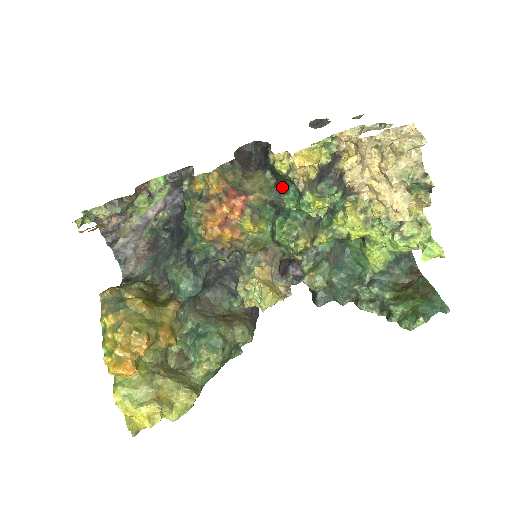
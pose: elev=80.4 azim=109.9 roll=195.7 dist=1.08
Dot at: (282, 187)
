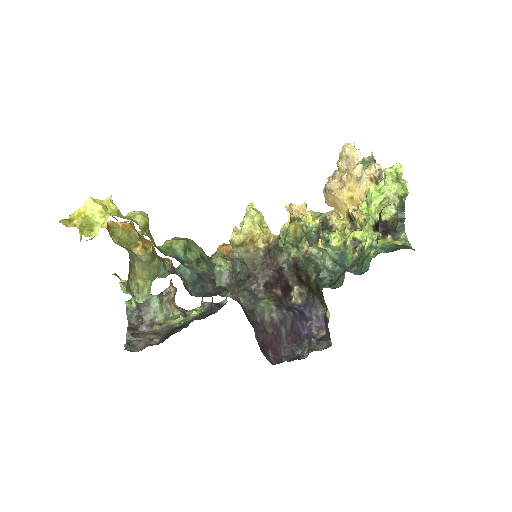
Dot at: occluded
